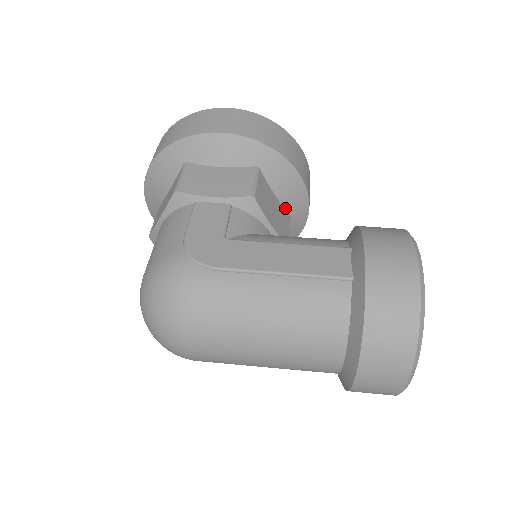
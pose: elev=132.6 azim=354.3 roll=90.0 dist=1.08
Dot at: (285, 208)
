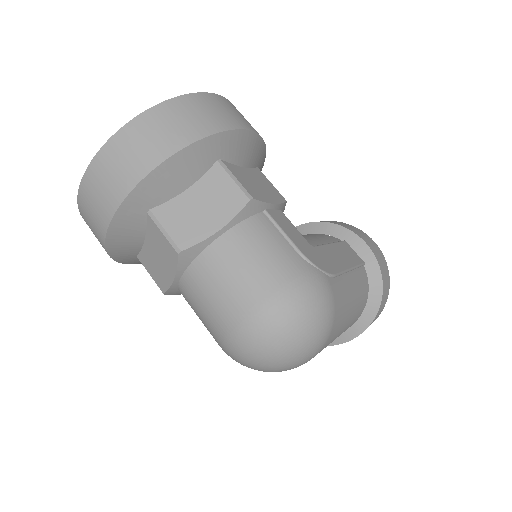
Dot at: occluded
